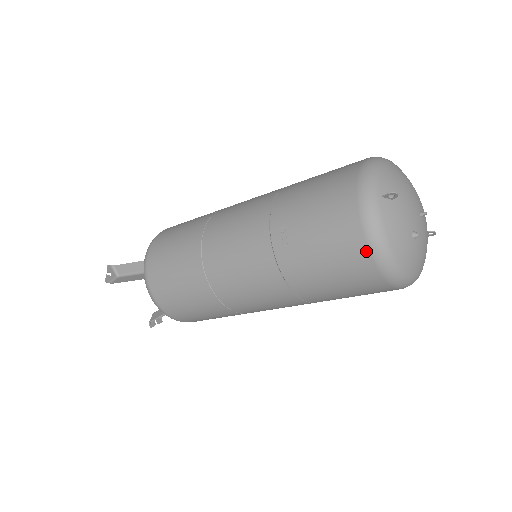
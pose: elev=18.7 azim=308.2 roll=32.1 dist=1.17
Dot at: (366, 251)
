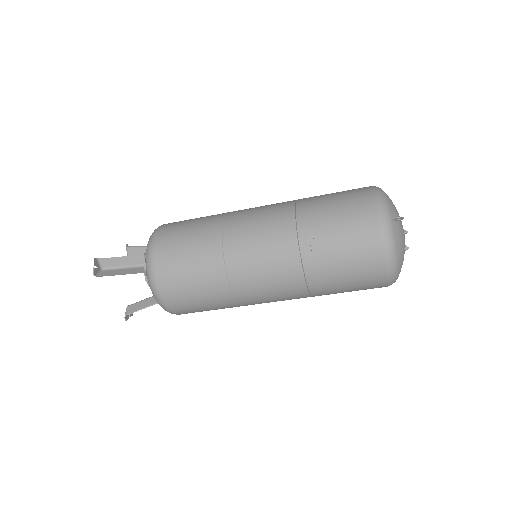
Dot at: (381, 258)
